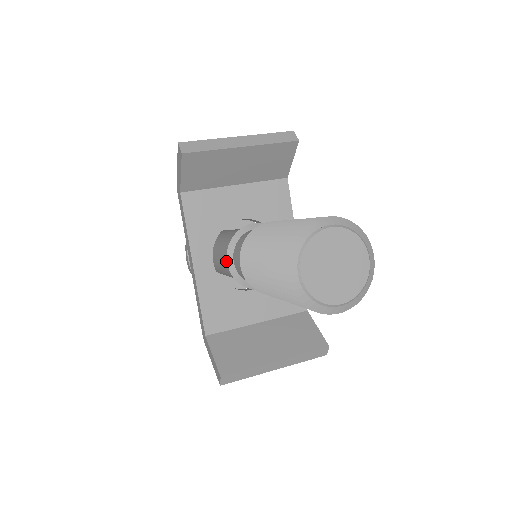
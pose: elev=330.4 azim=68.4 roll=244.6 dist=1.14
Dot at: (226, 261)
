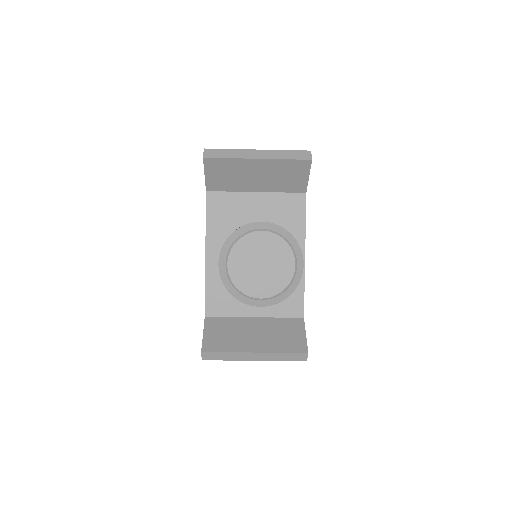
Dot at: occluded
